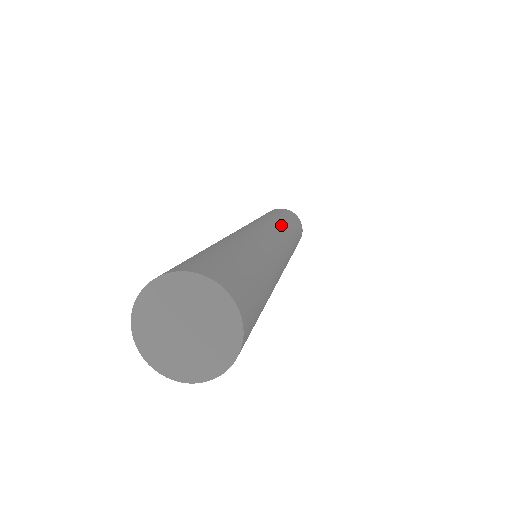
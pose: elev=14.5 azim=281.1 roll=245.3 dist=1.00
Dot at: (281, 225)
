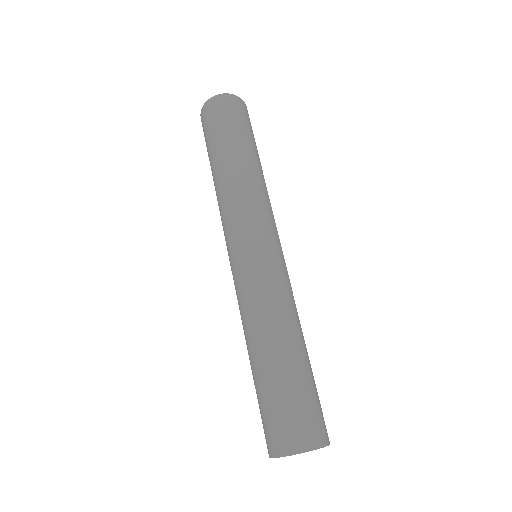
Dot at: (266, 205)
